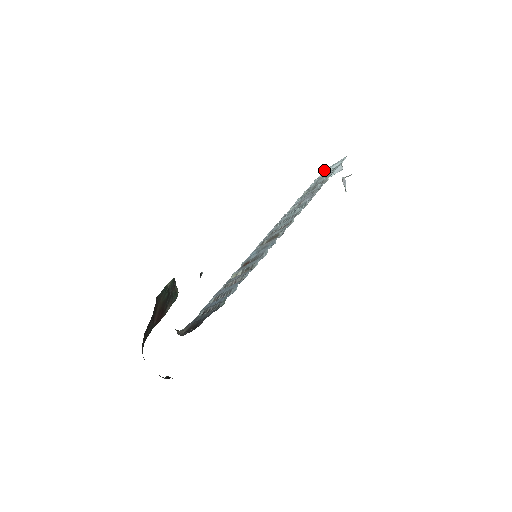
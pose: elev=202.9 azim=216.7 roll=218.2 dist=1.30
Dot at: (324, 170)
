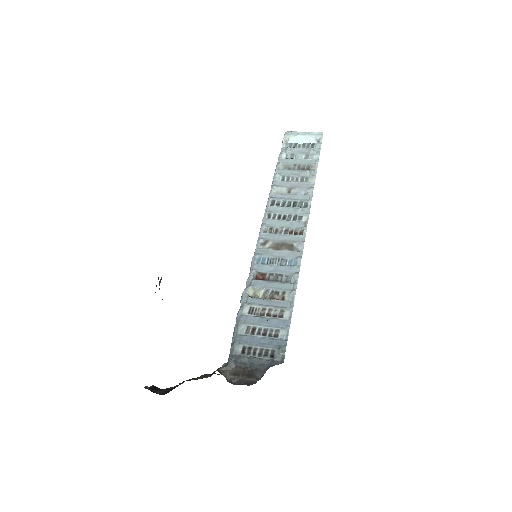
Dot at: (290, 131)
